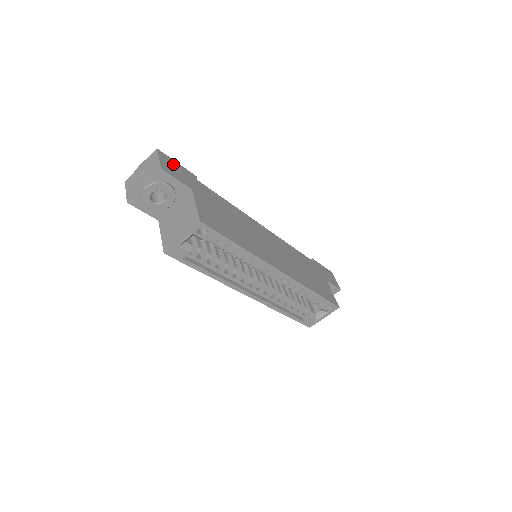
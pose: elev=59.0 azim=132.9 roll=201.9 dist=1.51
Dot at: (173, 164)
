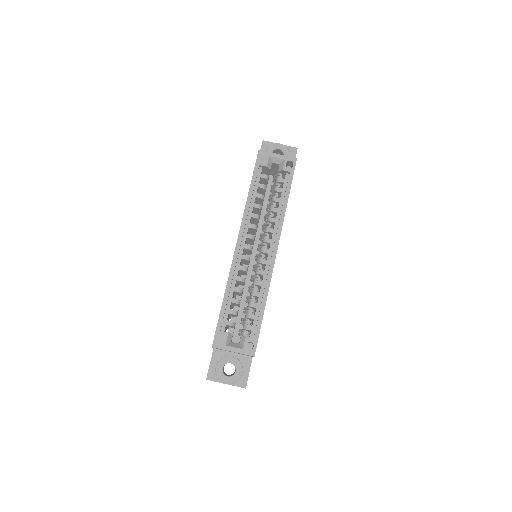
Dot at: occluded
